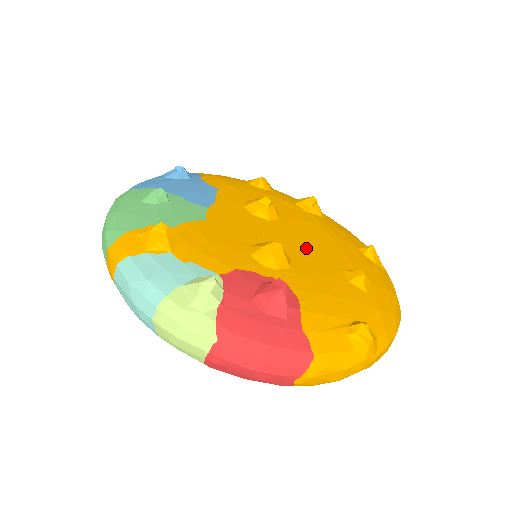
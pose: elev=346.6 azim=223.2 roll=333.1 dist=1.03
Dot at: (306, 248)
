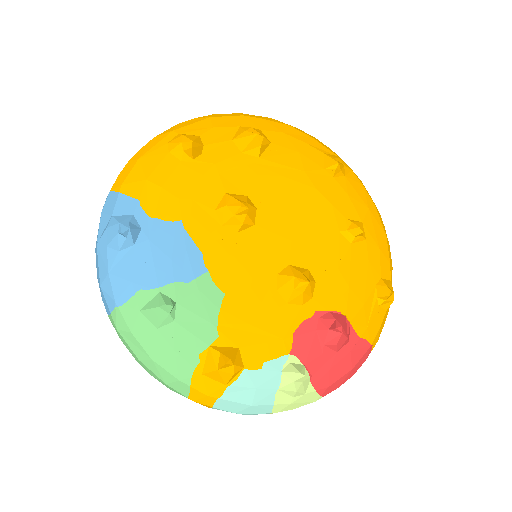
Dot at: (303, 234)
